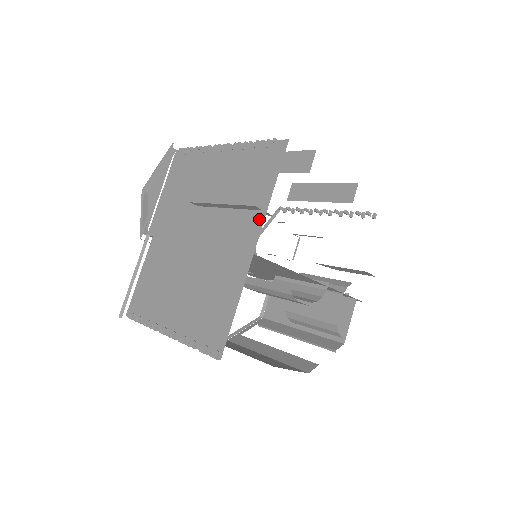
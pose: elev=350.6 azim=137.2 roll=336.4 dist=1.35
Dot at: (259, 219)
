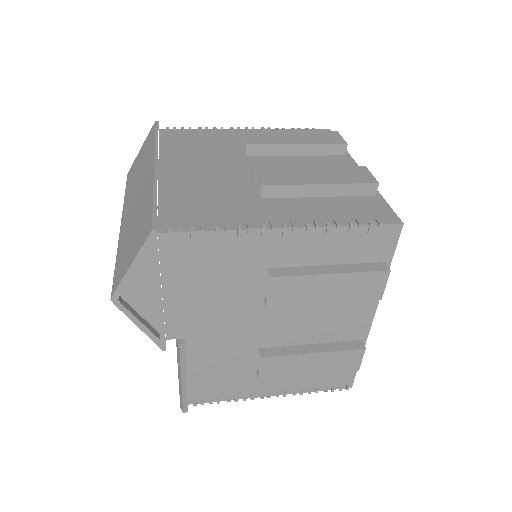
Dot at: occluded
